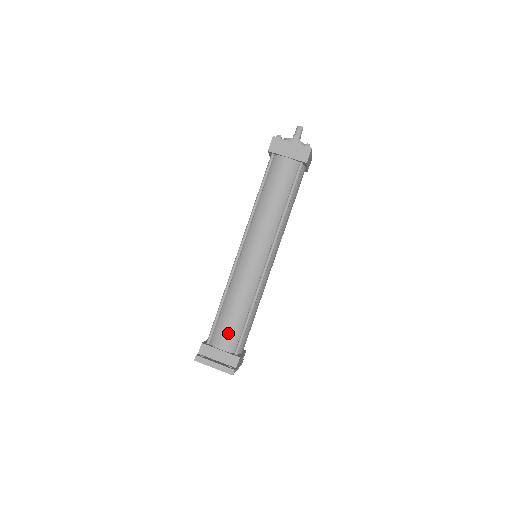
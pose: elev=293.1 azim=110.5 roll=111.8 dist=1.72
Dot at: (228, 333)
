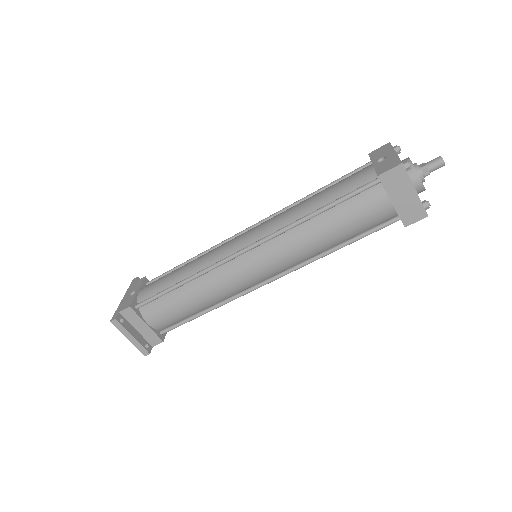
Dot at: (166, 316)
